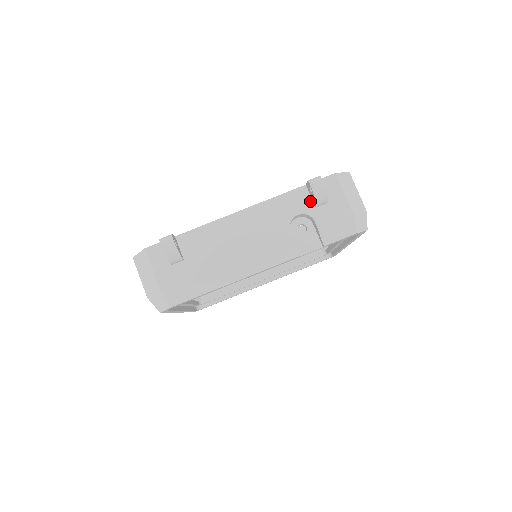
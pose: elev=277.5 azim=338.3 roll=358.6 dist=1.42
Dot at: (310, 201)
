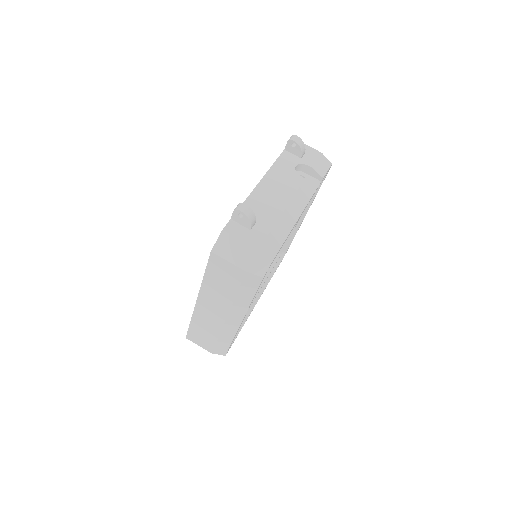
Dot at: (295, 156)
